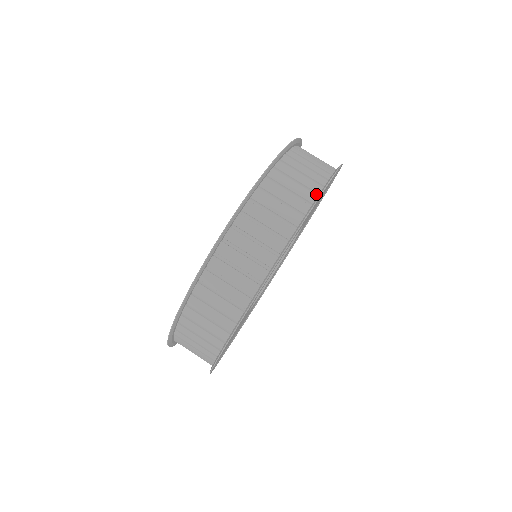
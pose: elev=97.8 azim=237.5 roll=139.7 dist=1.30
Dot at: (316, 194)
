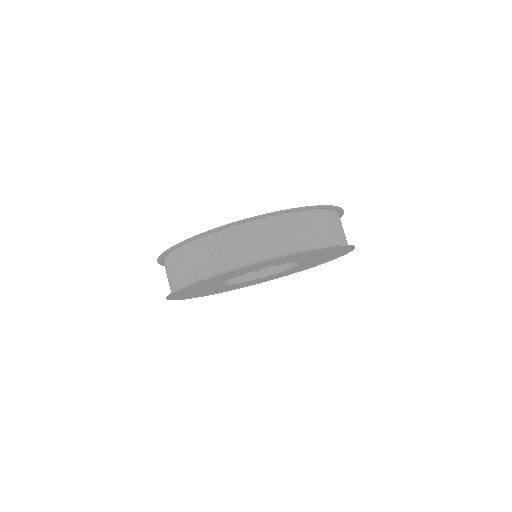
Dot at: occluded
